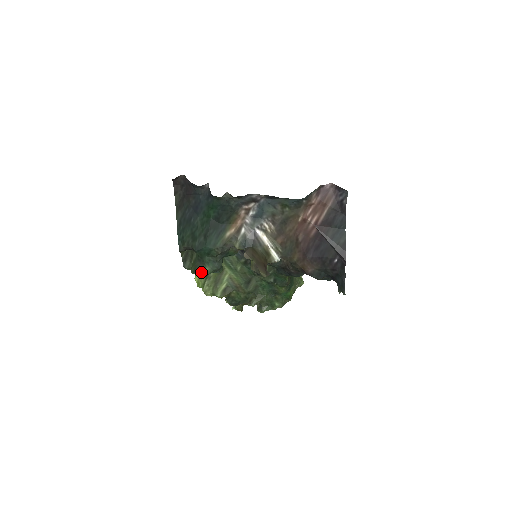
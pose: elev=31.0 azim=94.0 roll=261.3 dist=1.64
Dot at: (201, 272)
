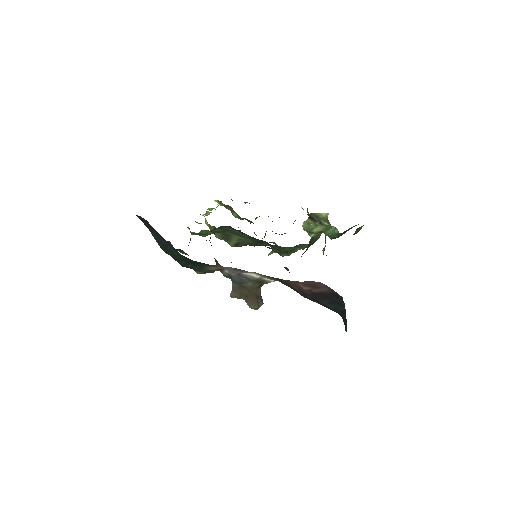
Dot at: (196, 271)
